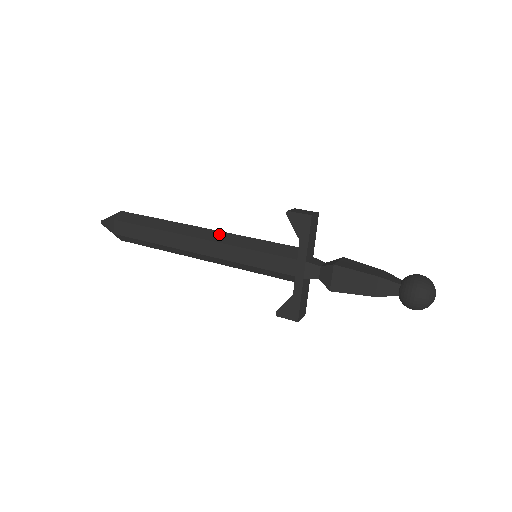
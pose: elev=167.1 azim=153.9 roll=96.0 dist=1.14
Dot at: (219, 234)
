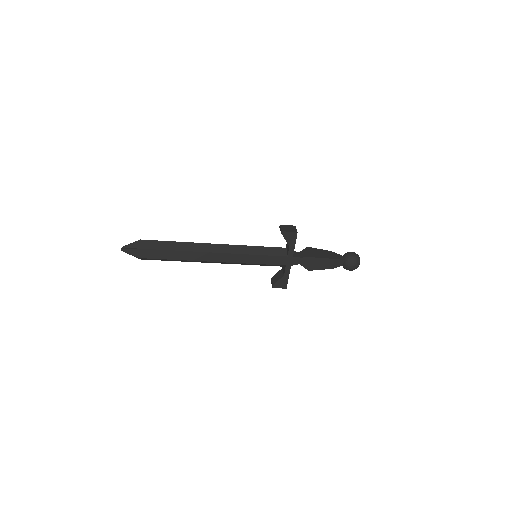
Dot at: (230, 247)
